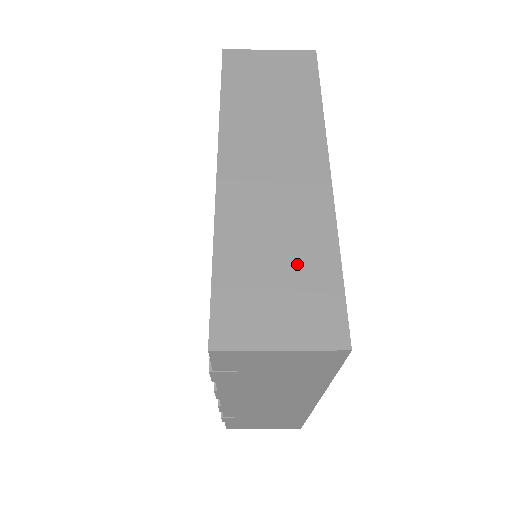
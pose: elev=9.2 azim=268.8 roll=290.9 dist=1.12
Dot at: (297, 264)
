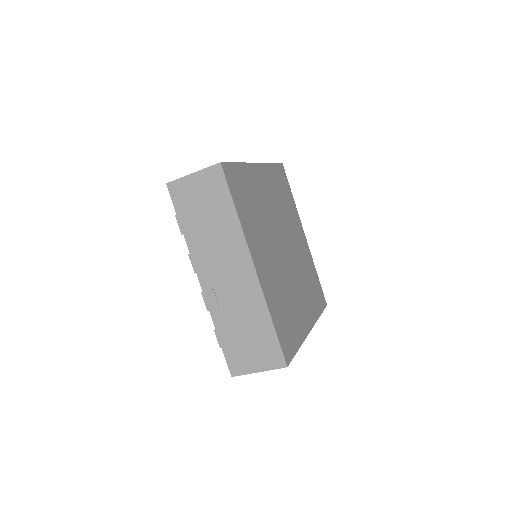
Dot at: occluded
